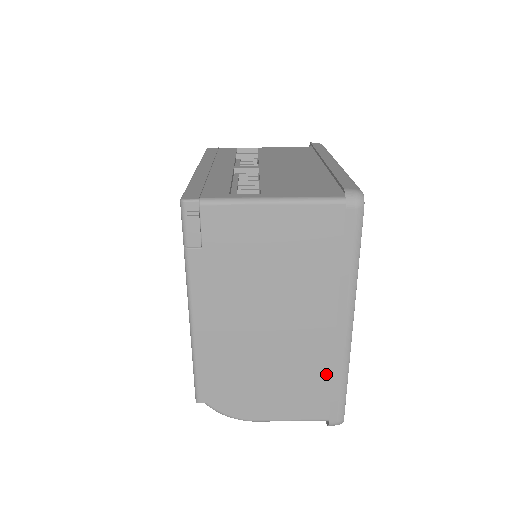
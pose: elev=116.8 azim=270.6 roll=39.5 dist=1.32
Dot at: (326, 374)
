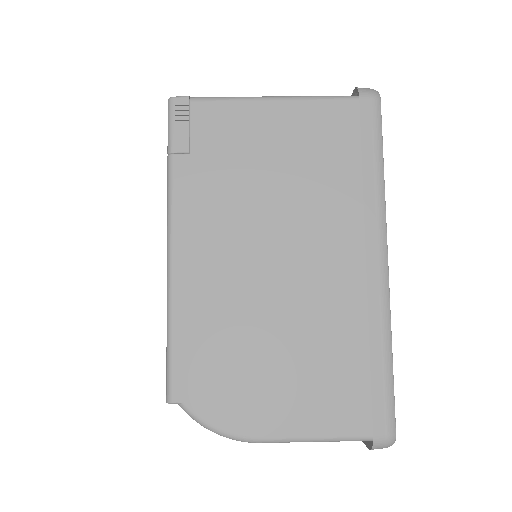
Dot at: (359, 346)
